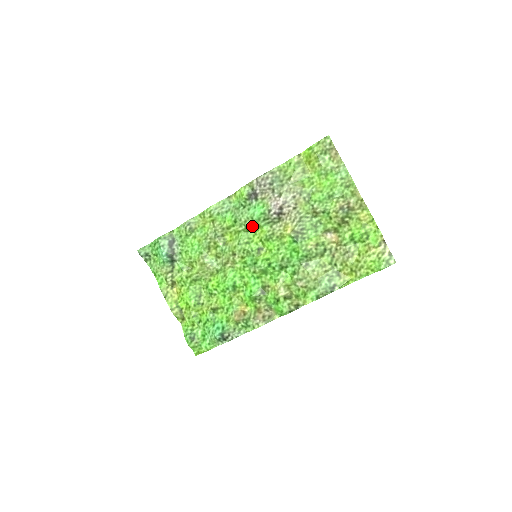
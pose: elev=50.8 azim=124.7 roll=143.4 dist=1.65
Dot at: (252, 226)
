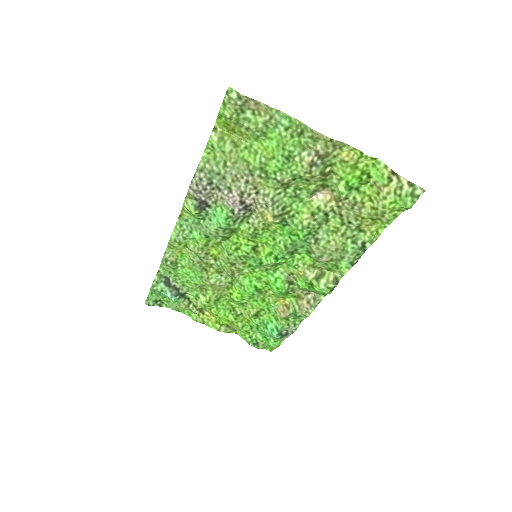
Dot at: (228, 233)
